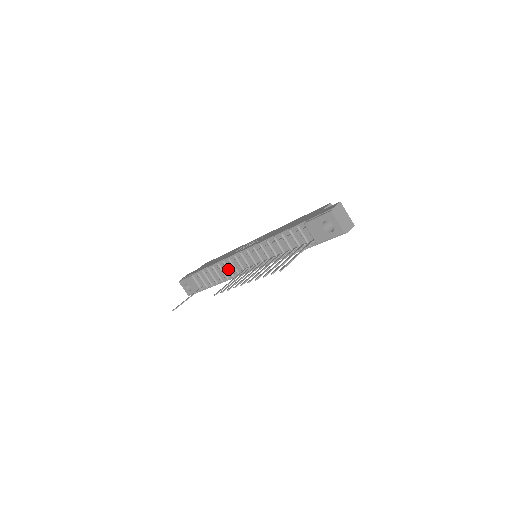
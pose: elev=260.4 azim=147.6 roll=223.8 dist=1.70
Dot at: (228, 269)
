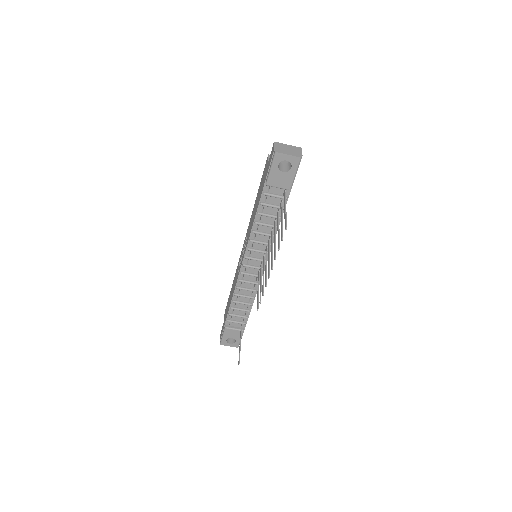
Dot at: (246, 289)
